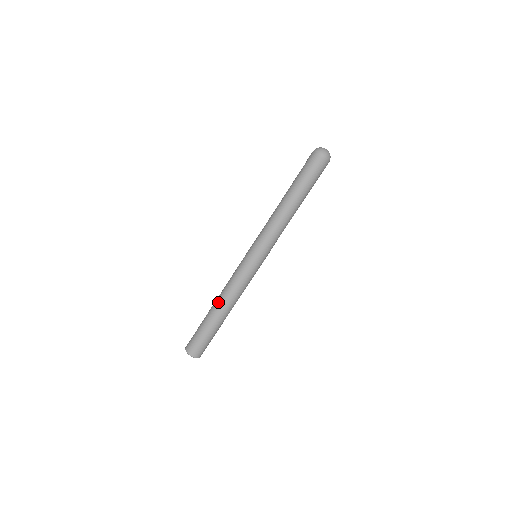
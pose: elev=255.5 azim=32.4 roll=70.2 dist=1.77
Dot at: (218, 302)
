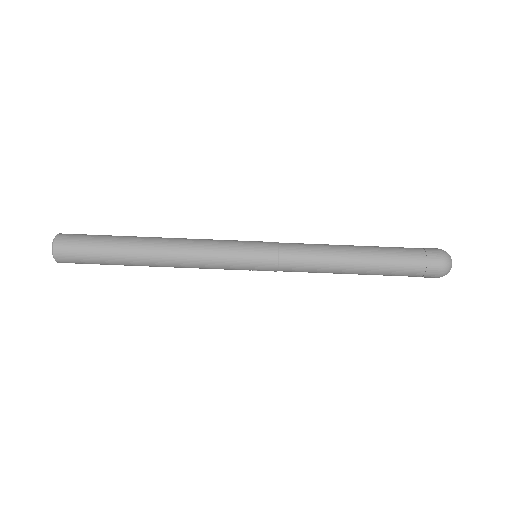
Dot at: (159, 242)
